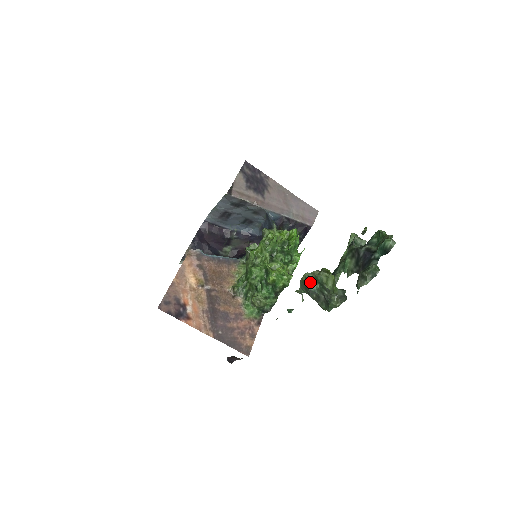
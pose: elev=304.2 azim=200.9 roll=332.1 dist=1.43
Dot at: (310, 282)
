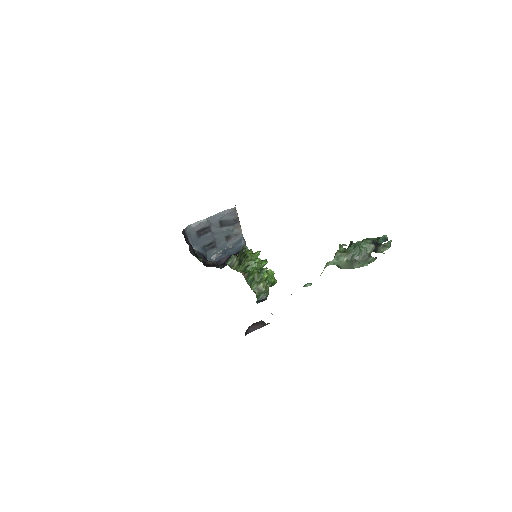
Dot at: (359, 245)
